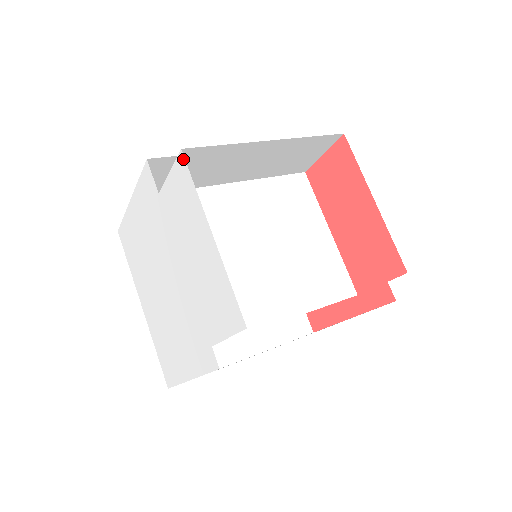
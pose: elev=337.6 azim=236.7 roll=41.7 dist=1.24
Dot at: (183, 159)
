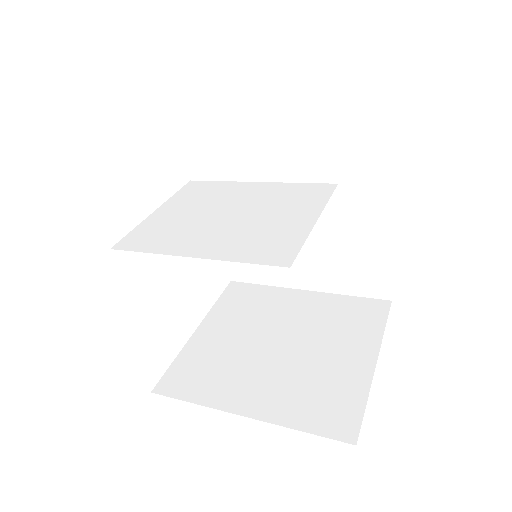
Dot at: occluded
